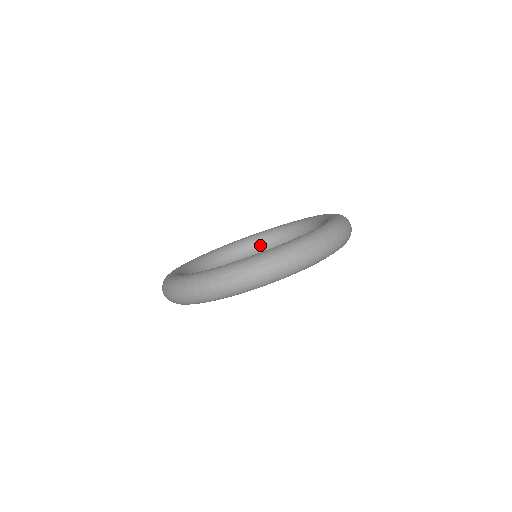
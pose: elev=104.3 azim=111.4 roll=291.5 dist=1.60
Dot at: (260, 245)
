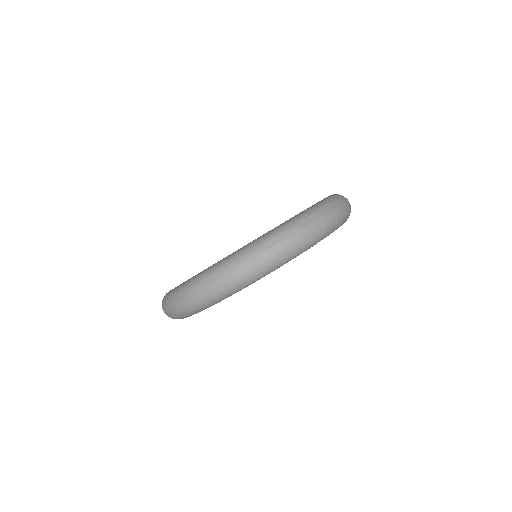
Dot at: occluded
